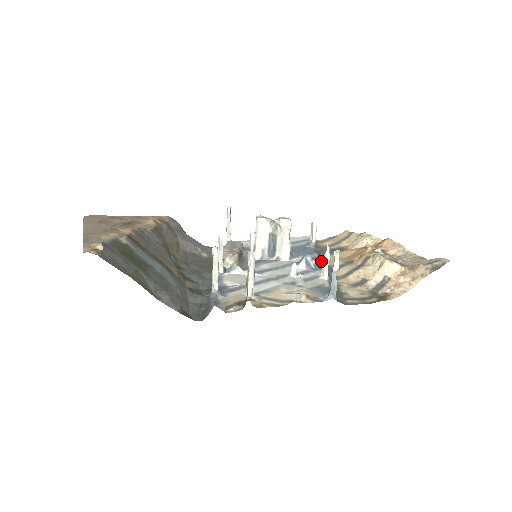
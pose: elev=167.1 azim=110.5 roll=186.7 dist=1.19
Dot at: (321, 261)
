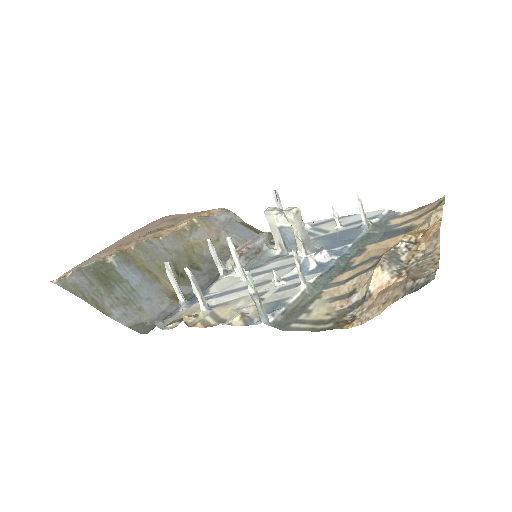
Dot at: (349, 254)
